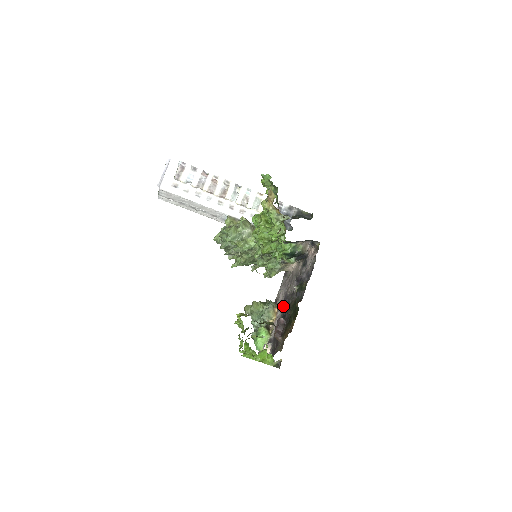
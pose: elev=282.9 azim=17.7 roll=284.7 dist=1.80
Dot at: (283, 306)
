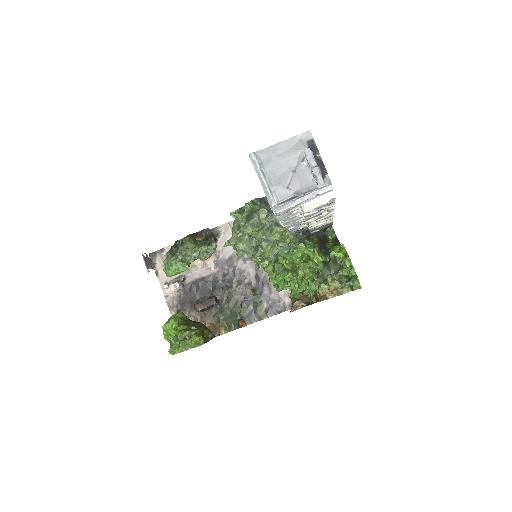
Dot at: (223, 268)
